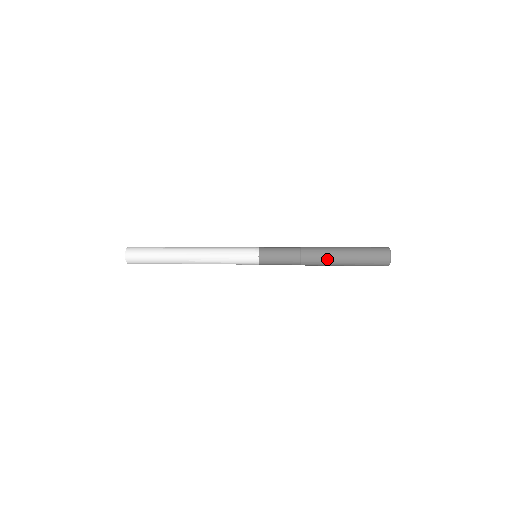
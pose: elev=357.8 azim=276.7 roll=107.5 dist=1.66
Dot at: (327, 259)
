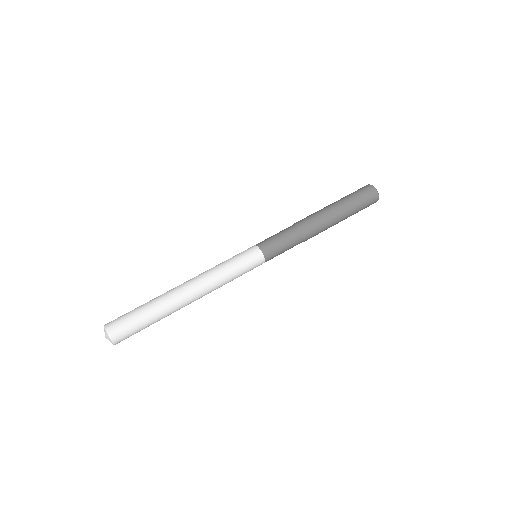
Dot at: occluded
